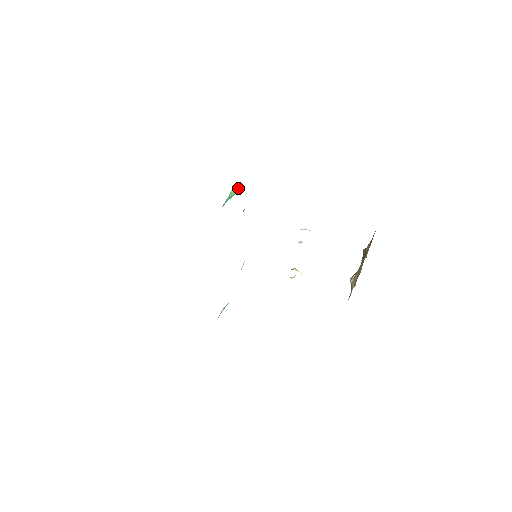
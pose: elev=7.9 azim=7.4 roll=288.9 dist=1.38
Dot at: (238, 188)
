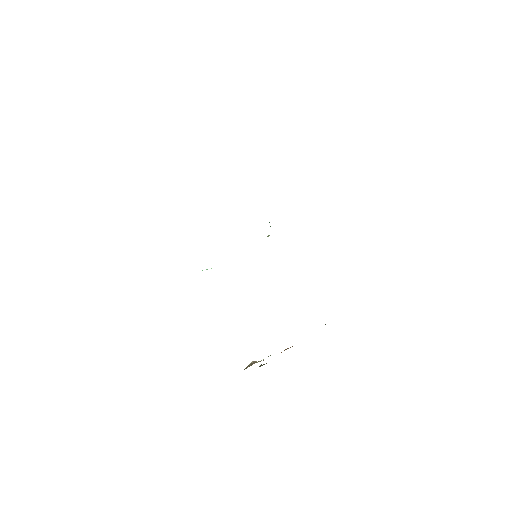
Dot at: occluded
